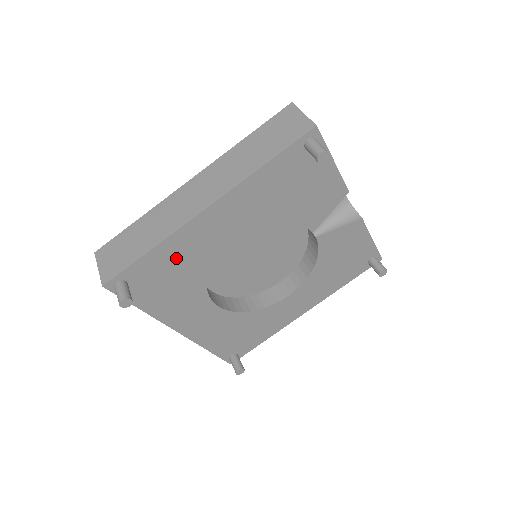
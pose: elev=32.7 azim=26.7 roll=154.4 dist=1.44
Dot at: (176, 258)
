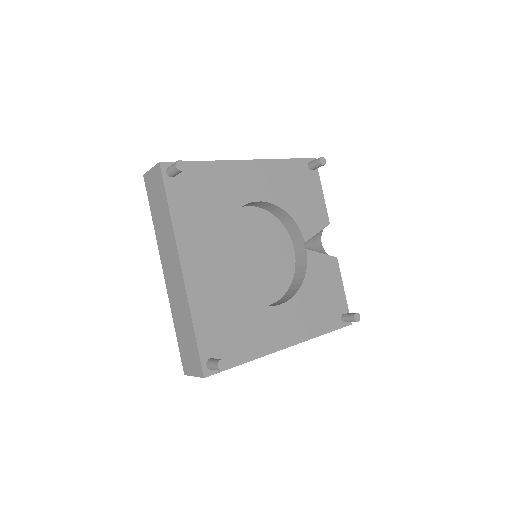
Dot at: (215, 183)
